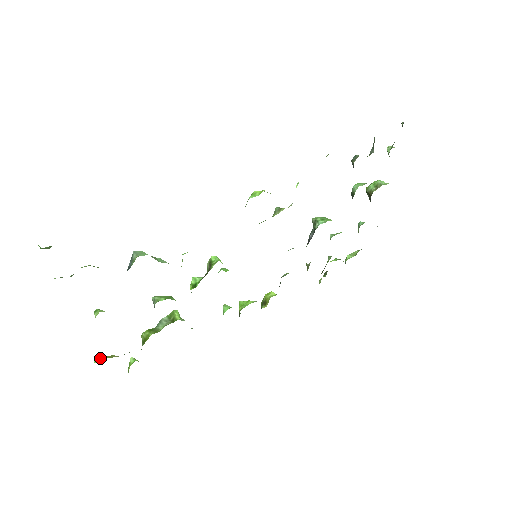
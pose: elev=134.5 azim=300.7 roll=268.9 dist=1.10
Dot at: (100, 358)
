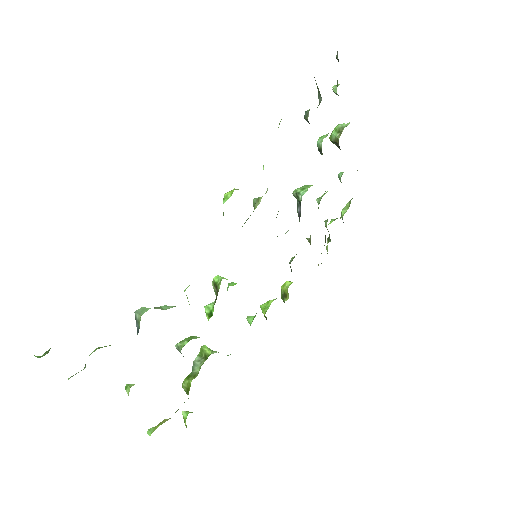
Dot at: (153, 429)
